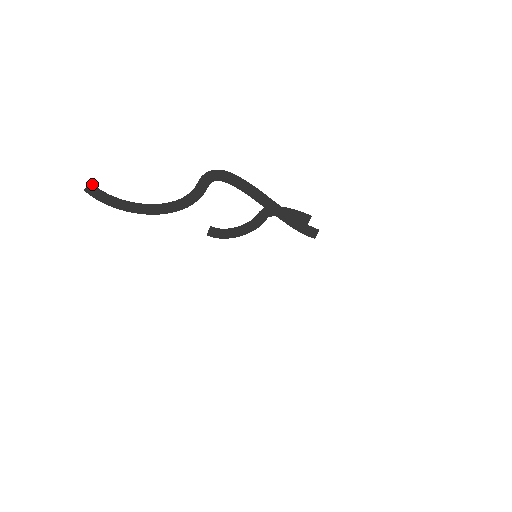
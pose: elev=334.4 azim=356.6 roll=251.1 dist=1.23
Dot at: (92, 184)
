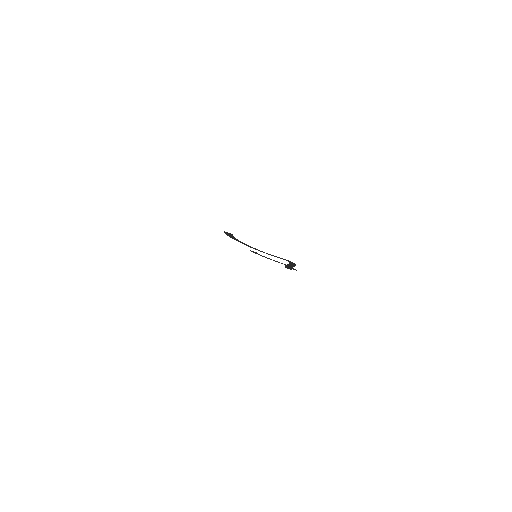
Dot at: occluded
